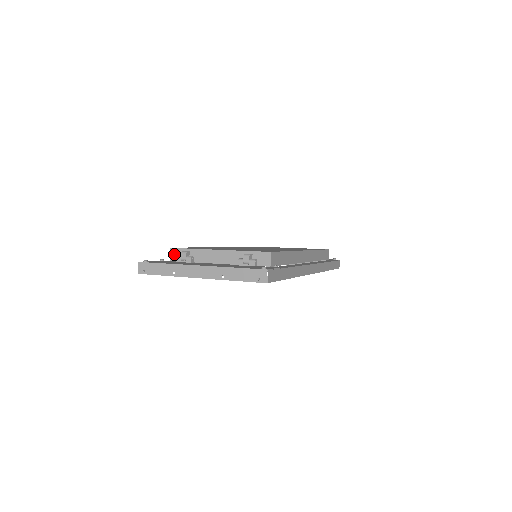
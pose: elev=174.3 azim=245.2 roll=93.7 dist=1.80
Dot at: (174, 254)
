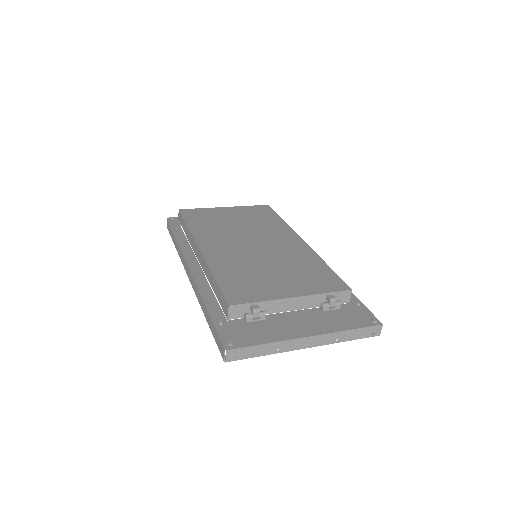
Dot at: (235, 311)
